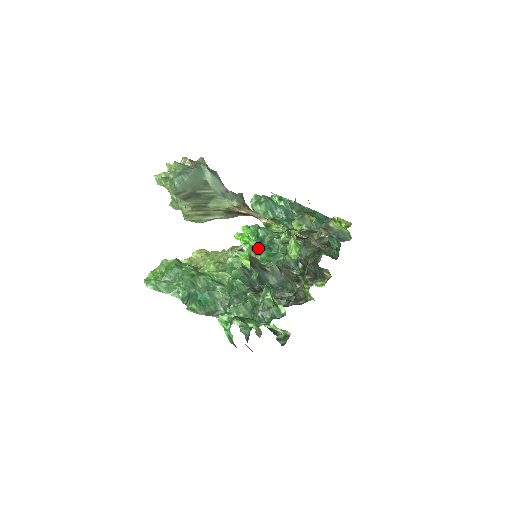
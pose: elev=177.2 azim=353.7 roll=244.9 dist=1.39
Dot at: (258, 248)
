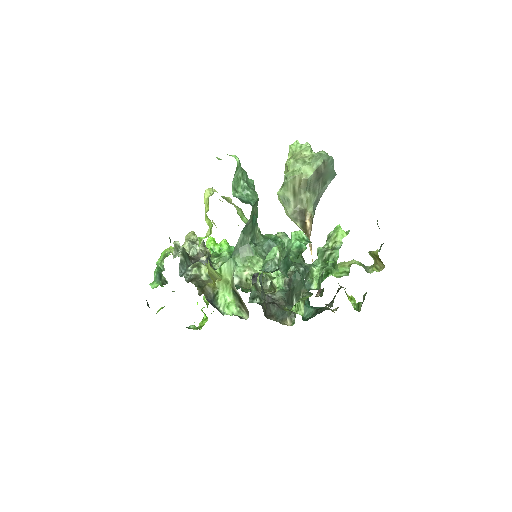
Dot at: occluded
